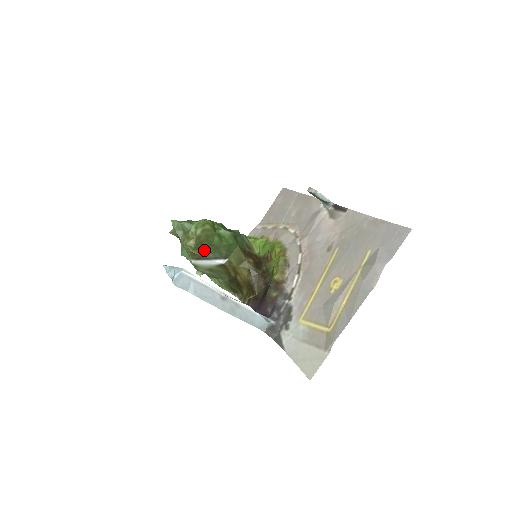
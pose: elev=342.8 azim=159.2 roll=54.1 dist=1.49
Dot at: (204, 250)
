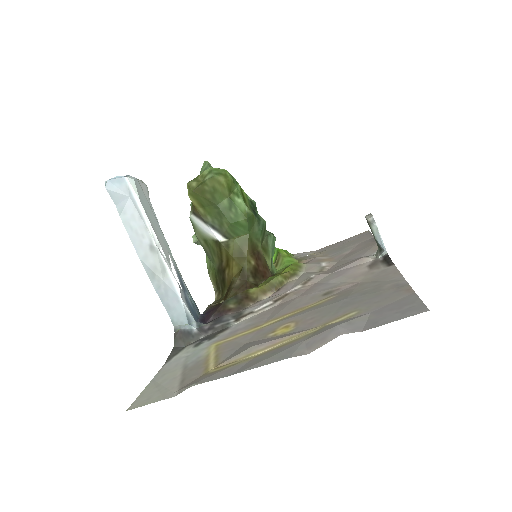
Dot at: (204, 205)
